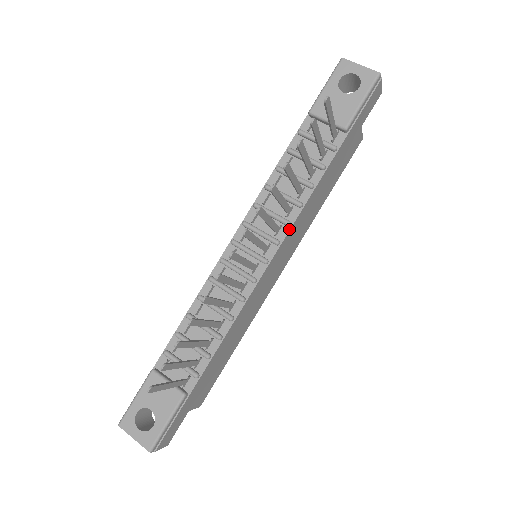
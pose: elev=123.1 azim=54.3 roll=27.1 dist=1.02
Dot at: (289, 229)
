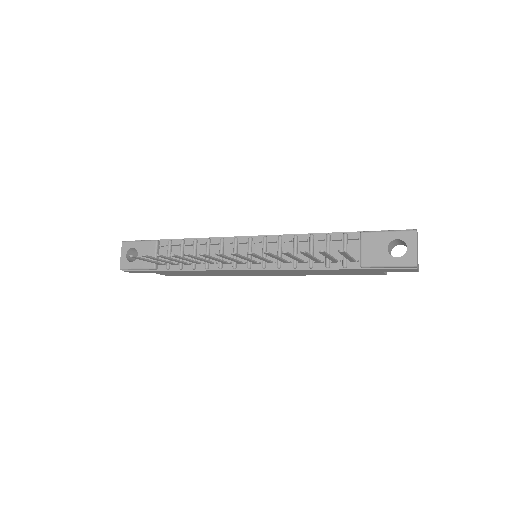
Dot at: (276, 269)
